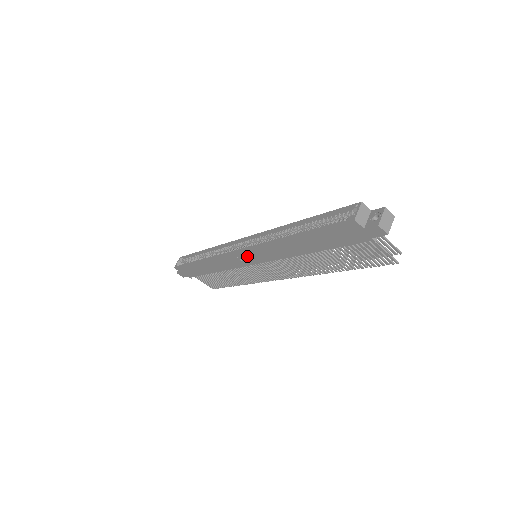
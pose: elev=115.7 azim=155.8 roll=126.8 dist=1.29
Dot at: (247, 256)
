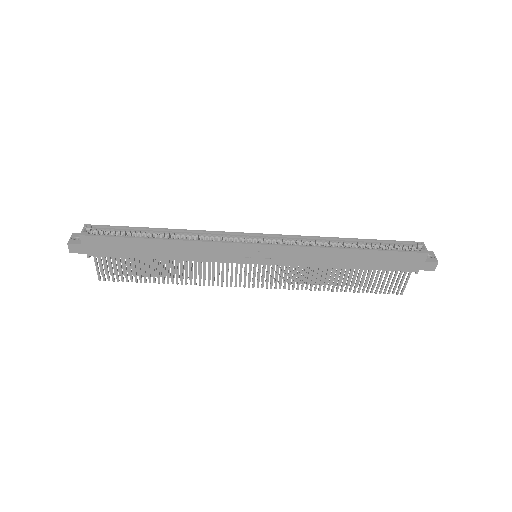
Dot at: (260, 253)
